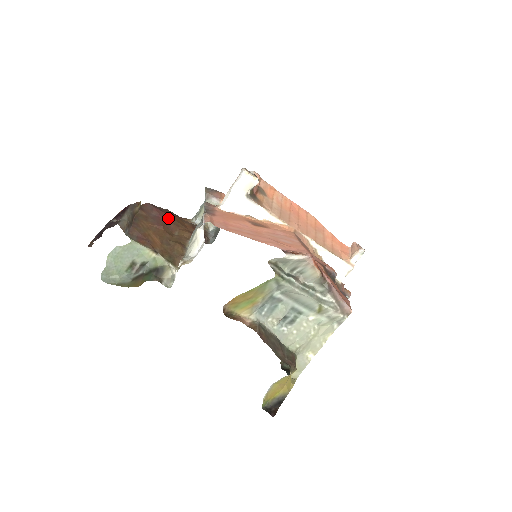
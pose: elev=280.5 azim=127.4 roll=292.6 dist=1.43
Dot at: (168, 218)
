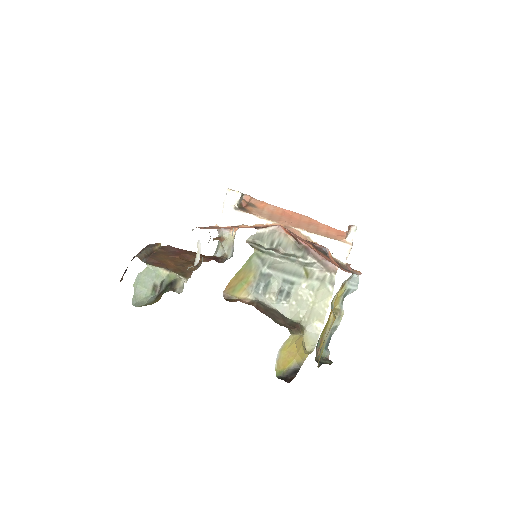
Dot at: (186, 252)
